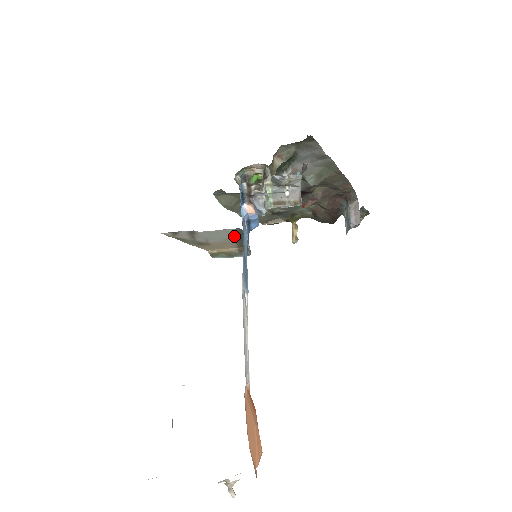
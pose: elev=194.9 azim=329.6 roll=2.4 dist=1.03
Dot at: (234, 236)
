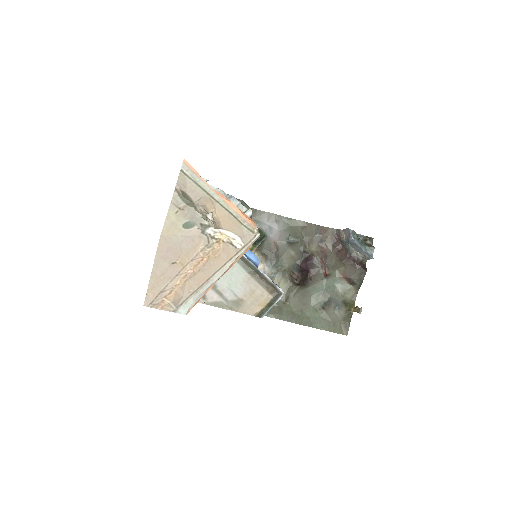
Dot at: (244, 271)
